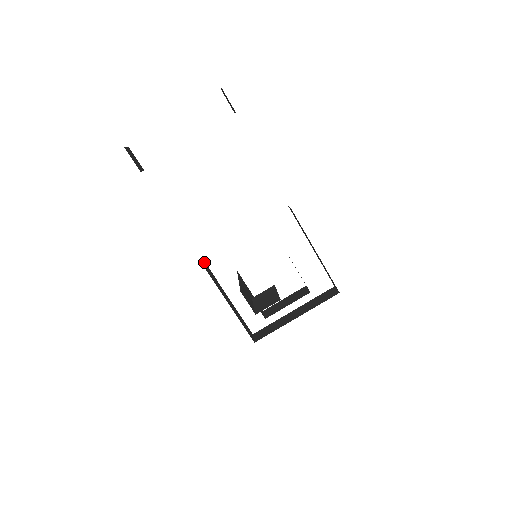
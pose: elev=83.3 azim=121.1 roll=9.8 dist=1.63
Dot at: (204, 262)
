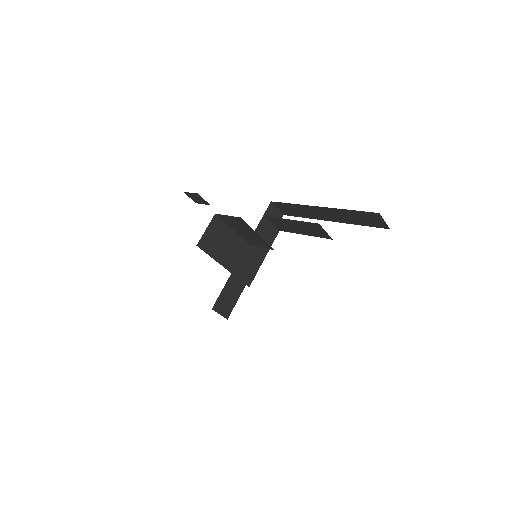
Dot at: occluded
